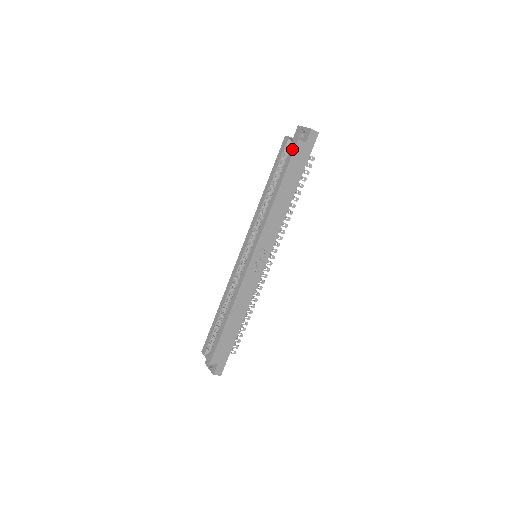
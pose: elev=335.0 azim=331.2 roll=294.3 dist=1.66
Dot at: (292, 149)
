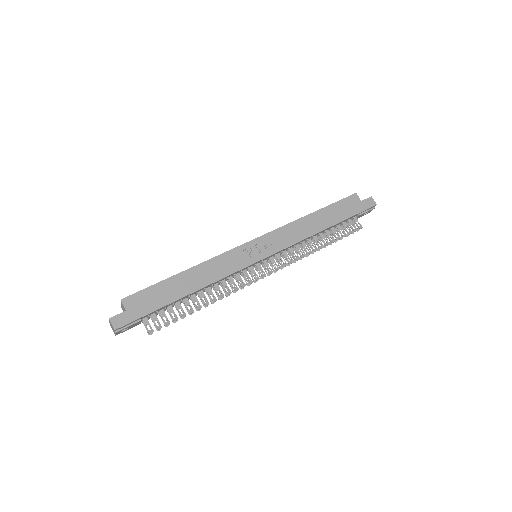
Dot at: (347, 197)
